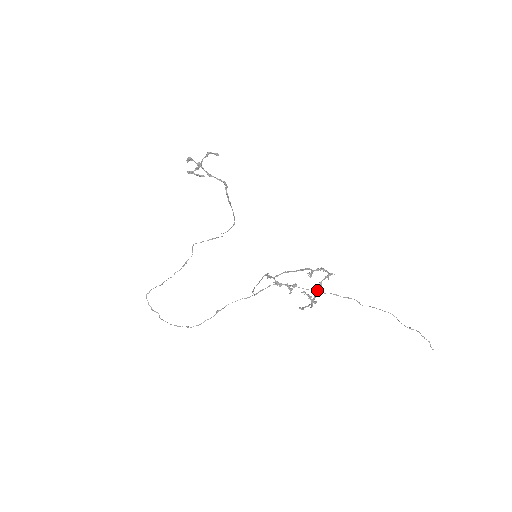
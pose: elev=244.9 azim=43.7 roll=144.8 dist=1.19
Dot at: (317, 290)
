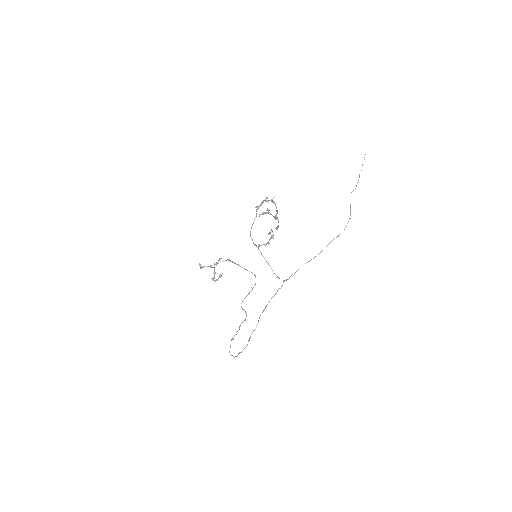
Dot at: (276, 214)
